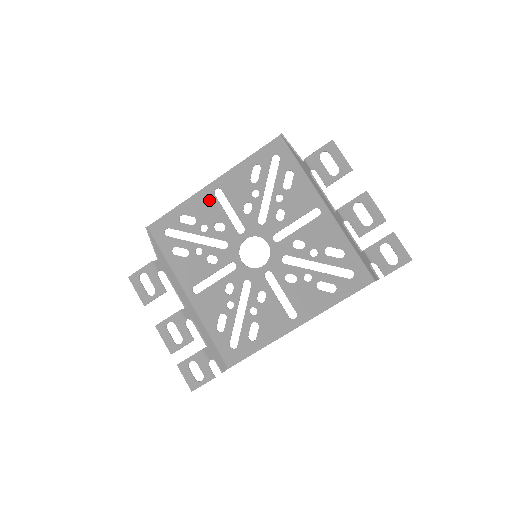
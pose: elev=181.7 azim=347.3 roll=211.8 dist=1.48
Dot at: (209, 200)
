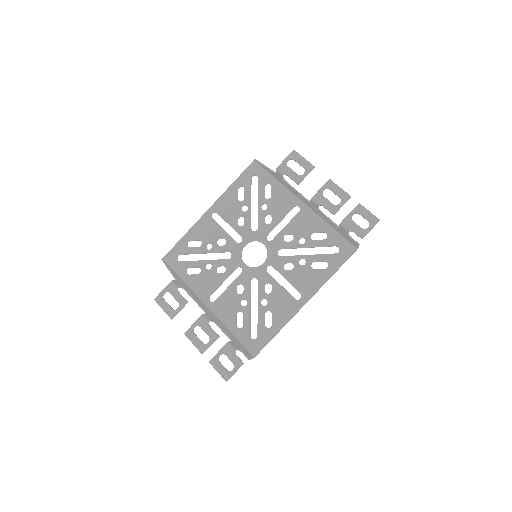
Dot at: (209, 224)
